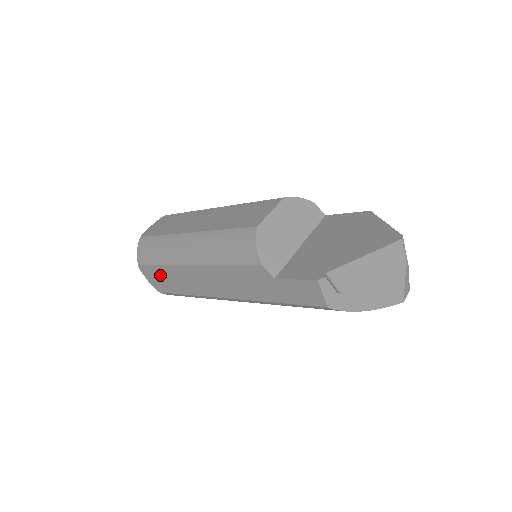
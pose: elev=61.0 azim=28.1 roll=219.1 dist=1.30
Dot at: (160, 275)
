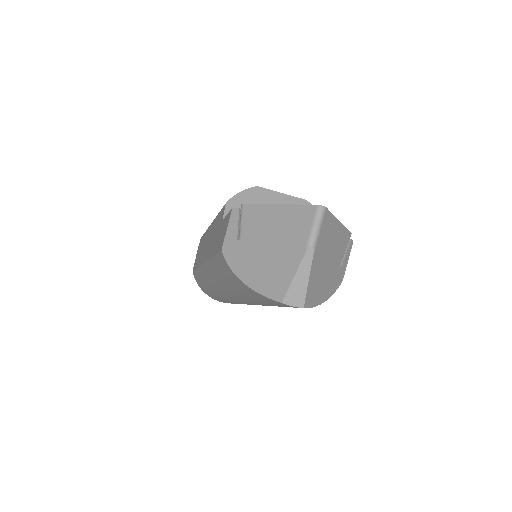
Dot at: (200, 247)
